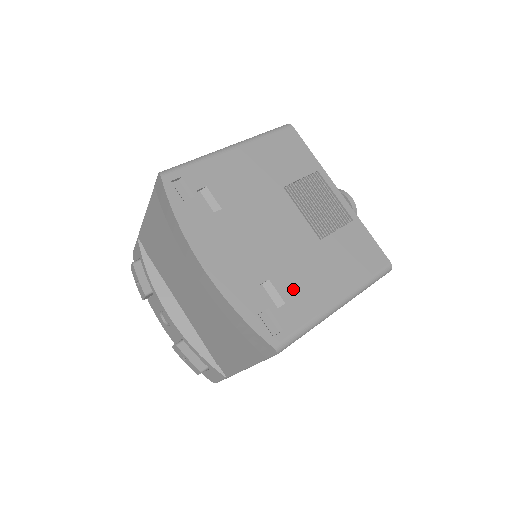
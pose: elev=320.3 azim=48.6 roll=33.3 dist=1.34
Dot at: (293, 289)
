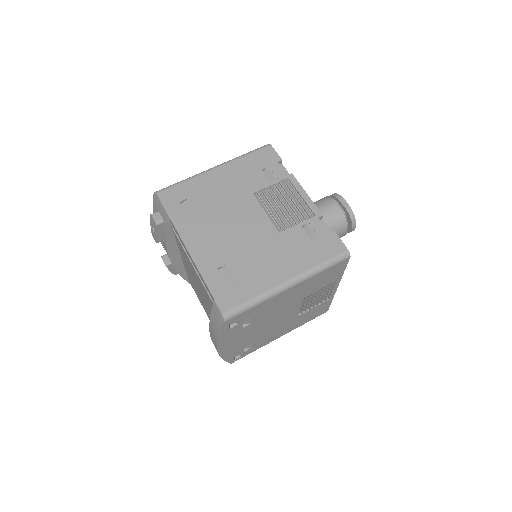
Dot at: (261, 341)
